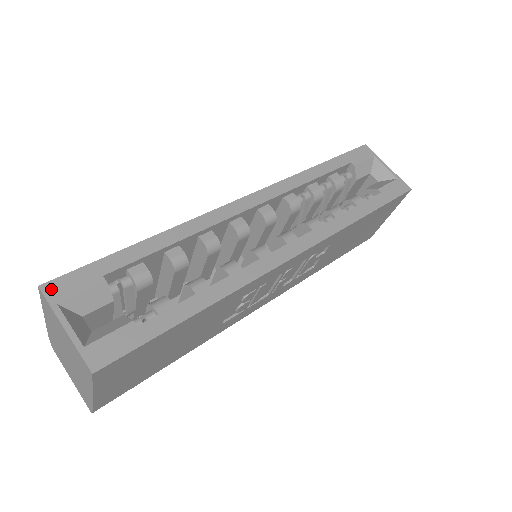
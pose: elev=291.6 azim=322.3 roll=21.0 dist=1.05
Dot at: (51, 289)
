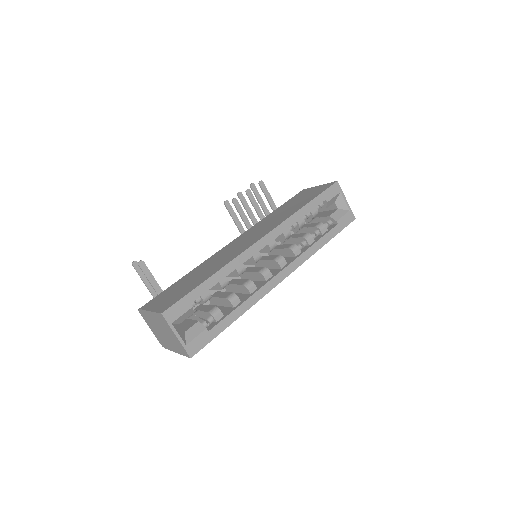
Dot at: (168, 315)
